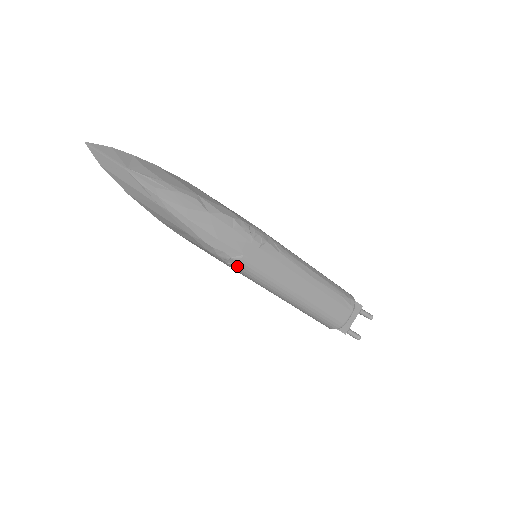
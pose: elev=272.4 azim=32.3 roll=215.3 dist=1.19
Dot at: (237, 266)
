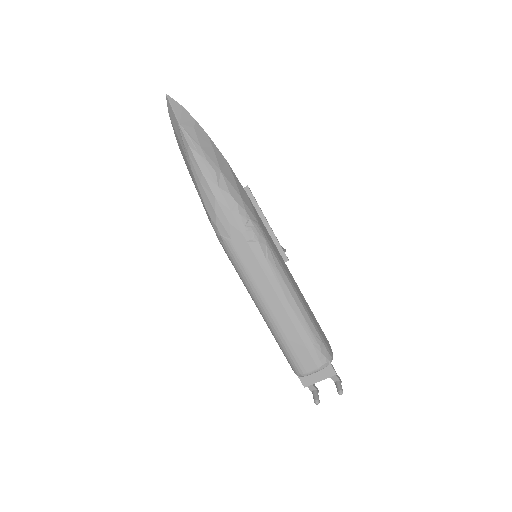
Dot at: (224, 246)
